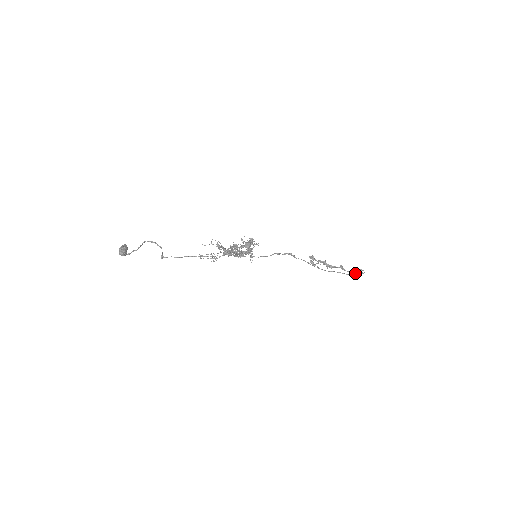
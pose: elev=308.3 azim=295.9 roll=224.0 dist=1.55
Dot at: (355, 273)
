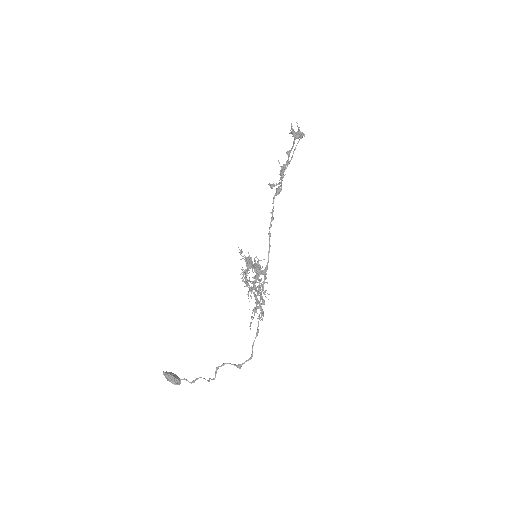
Dot at: (296, 138)
